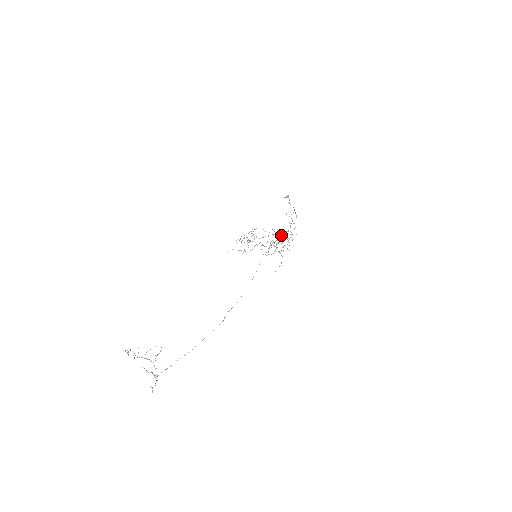
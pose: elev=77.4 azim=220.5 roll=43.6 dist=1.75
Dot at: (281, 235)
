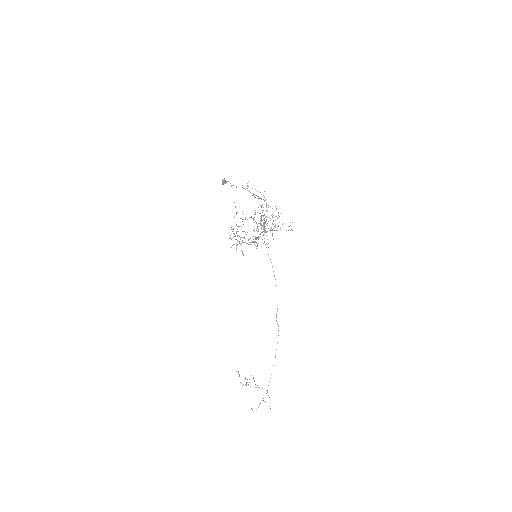
Dot at: occluded
